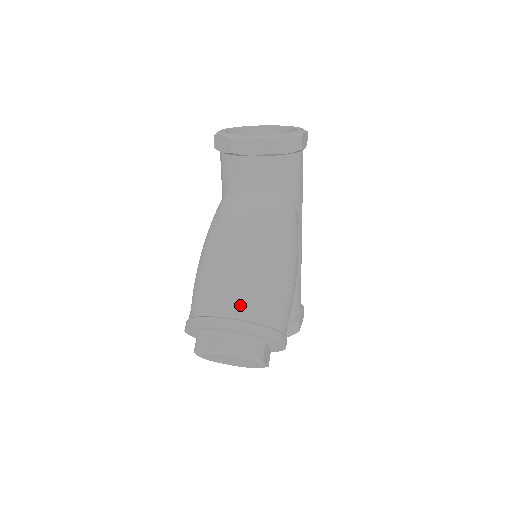
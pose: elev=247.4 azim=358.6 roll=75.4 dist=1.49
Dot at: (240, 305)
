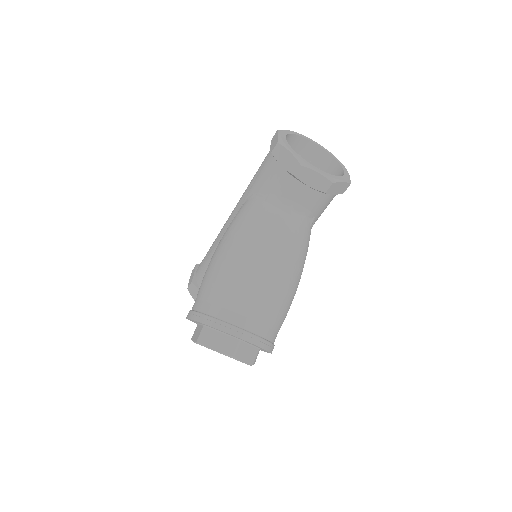
Dot at: (261, 322)
